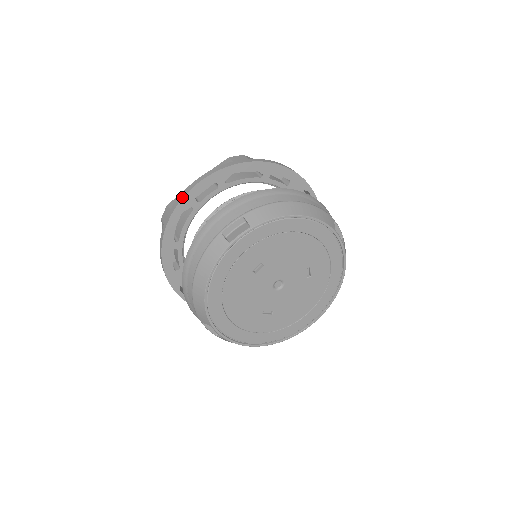
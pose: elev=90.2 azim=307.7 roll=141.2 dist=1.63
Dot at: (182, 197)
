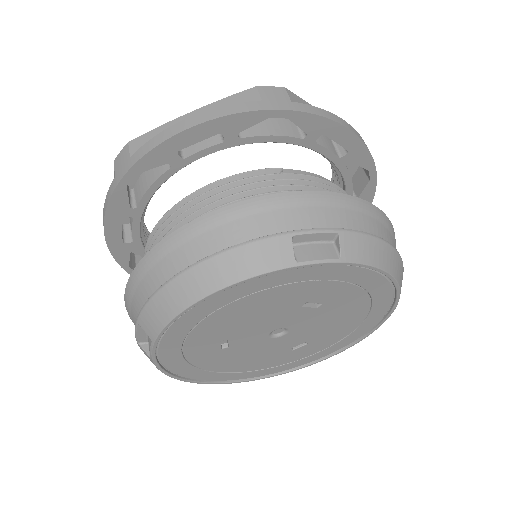
Dot at: (109, 250)
